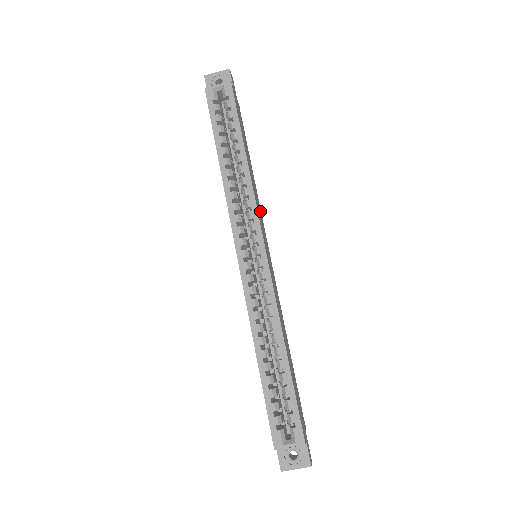
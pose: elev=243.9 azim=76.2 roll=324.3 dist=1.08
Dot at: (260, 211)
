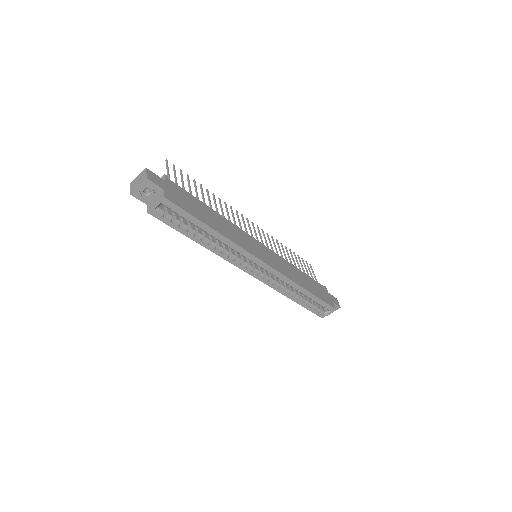
Dot at: (239, 231)
